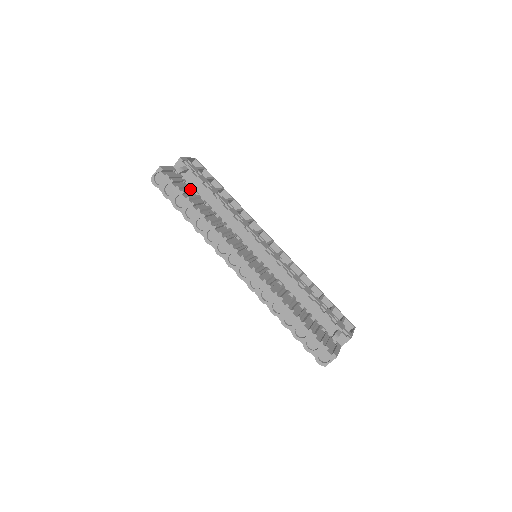
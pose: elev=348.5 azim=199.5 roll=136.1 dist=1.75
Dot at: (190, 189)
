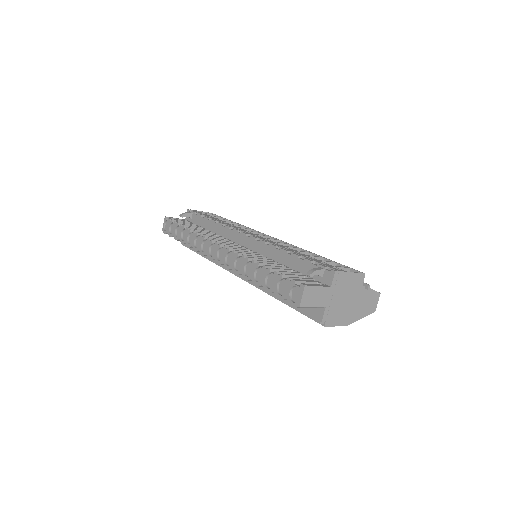
Dot at: occluded
